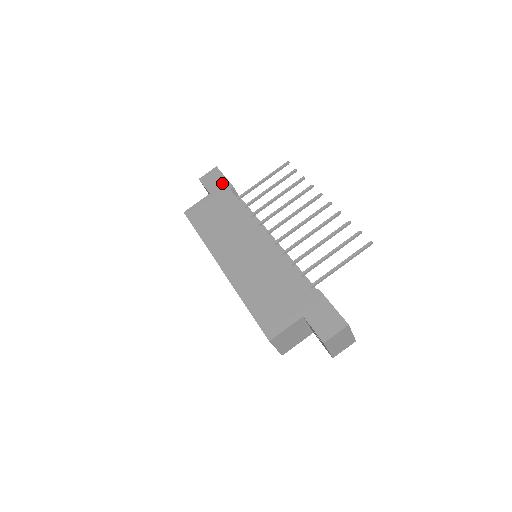
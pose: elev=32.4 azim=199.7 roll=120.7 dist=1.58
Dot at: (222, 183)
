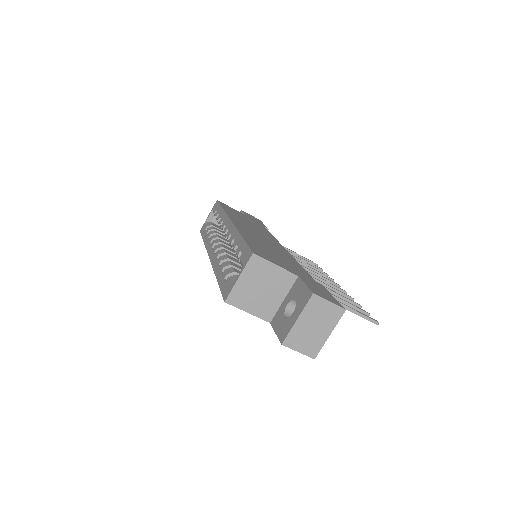
Dot at: (260, 223)
